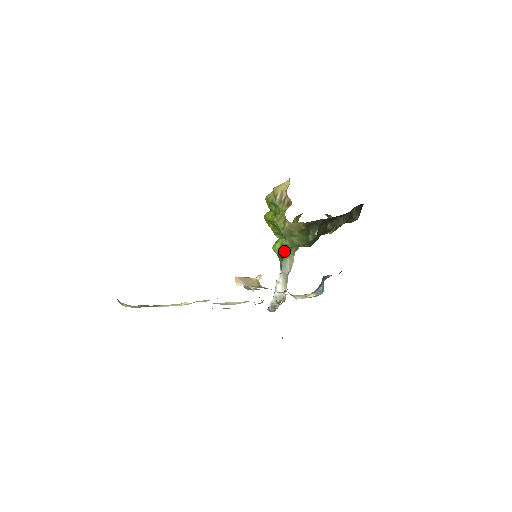
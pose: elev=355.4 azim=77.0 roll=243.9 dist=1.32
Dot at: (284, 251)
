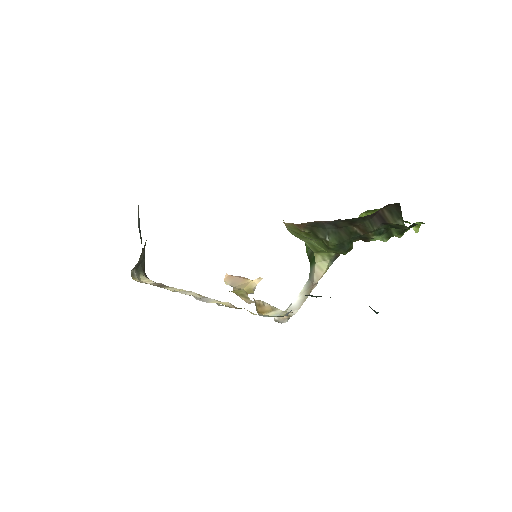
Dot at: (310, 255)
